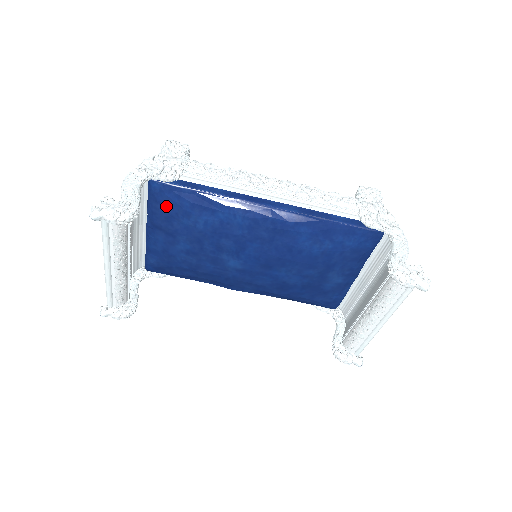
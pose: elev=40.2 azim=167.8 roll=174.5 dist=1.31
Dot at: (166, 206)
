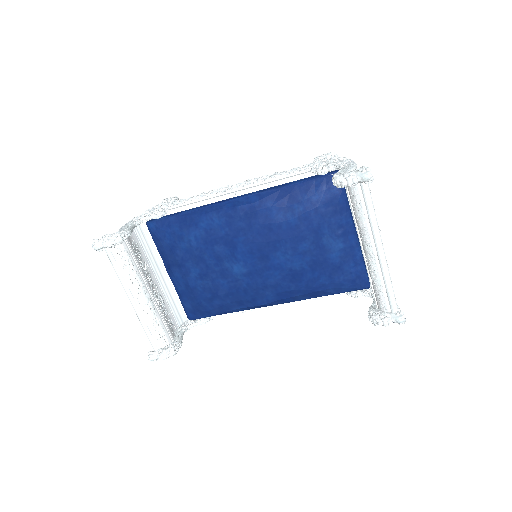
Dot at: (165, 239)
